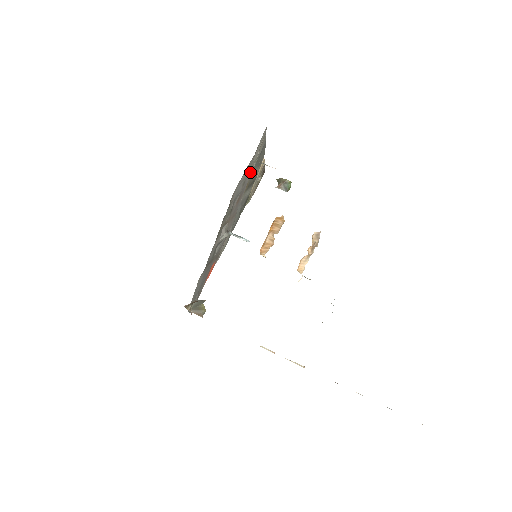
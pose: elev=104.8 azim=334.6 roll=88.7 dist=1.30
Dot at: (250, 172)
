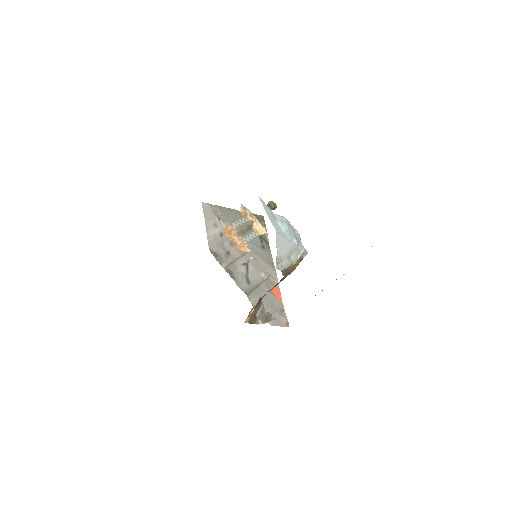
Dot at: (223, 227)
